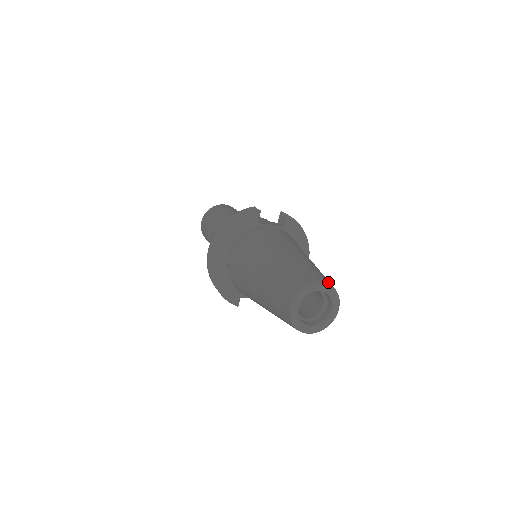
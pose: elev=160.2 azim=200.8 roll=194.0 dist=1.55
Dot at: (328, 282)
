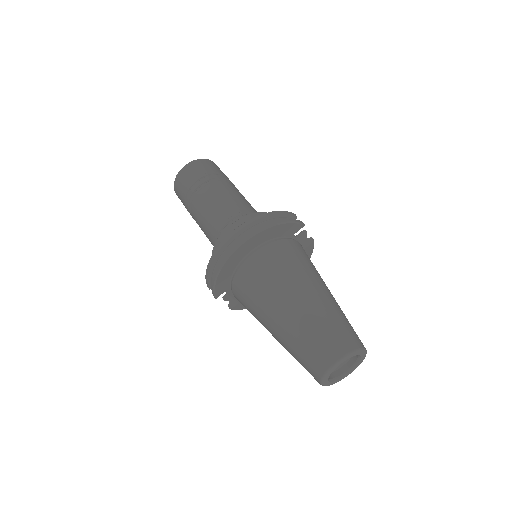
Dot at: occluded
